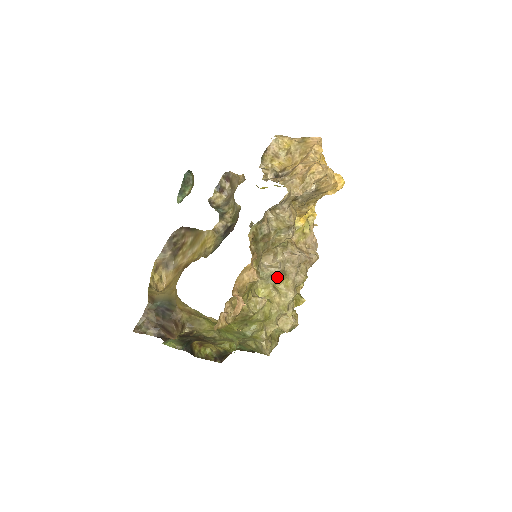
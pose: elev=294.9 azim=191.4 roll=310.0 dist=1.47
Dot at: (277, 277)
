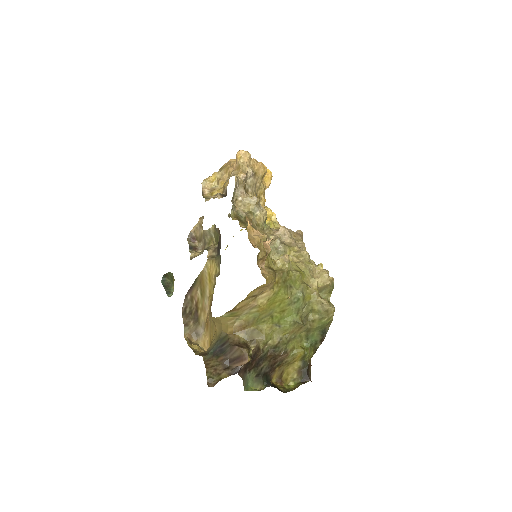
Dot at: (282, 247)
